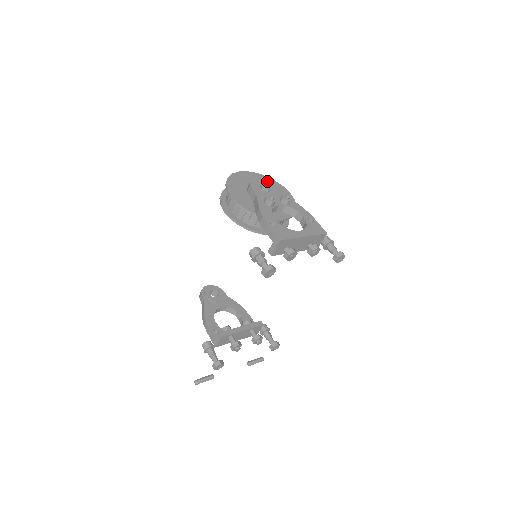
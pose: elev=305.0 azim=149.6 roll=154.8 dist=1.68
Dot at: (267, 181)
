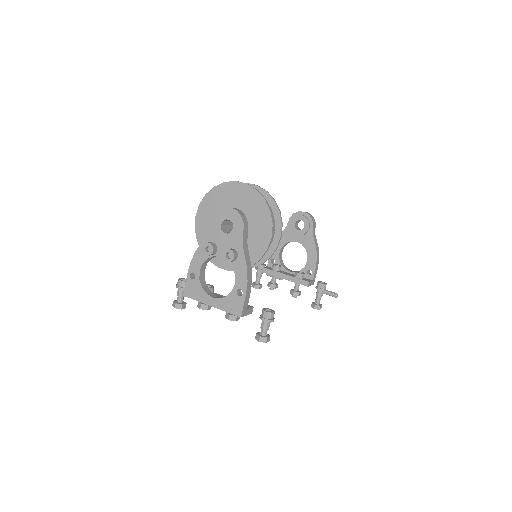
Dot at: (239, 217)
